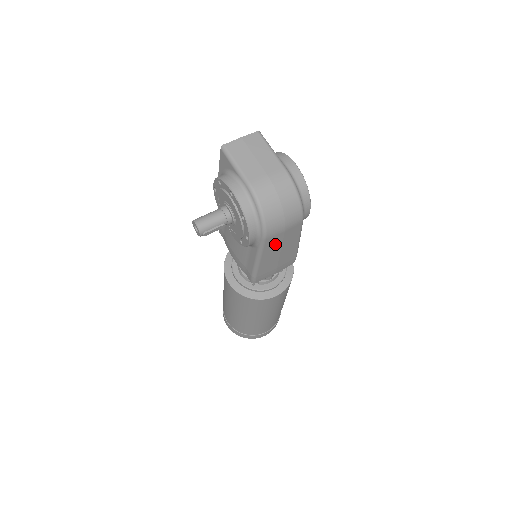
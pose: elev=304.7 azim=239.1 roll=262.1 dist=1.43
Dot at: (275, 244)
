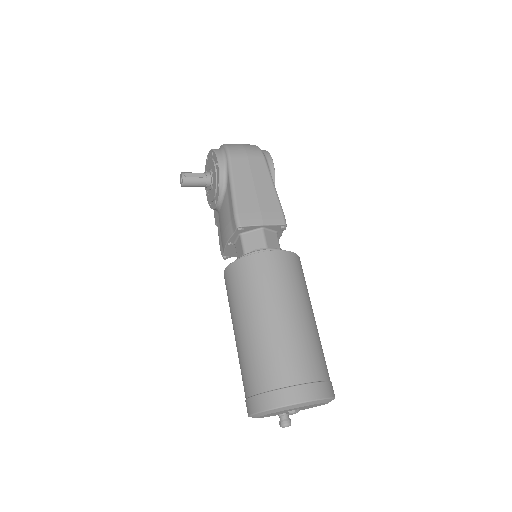
Dot at: (243, 170)
